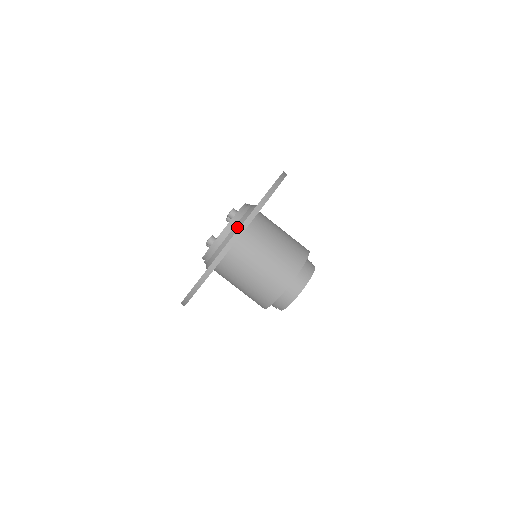
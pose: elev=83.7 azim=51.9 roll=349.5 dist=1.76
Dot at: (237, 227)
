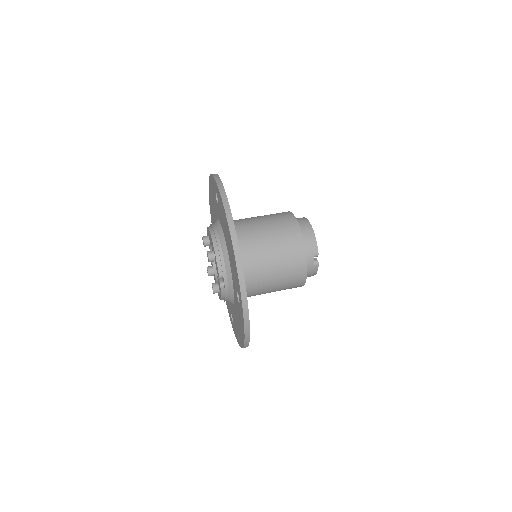
Dot at: (217, 222)
